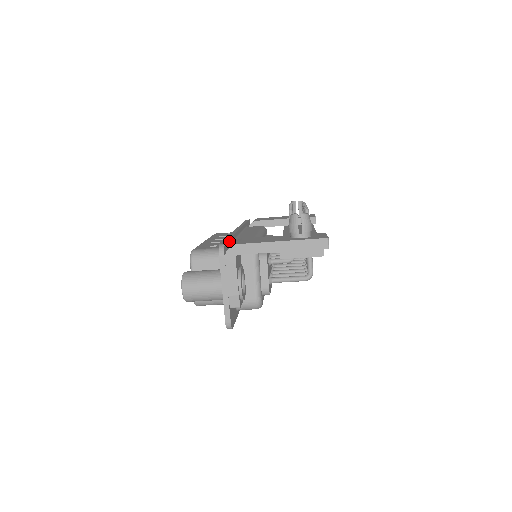
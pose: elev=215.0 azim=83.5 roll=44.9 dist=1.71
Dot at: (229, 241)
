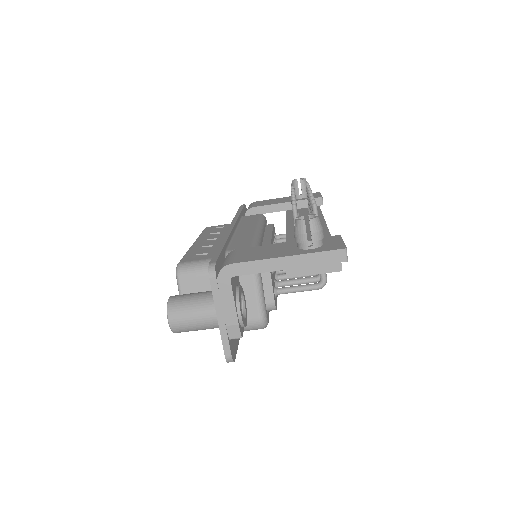
Dot at: (221, 253)
